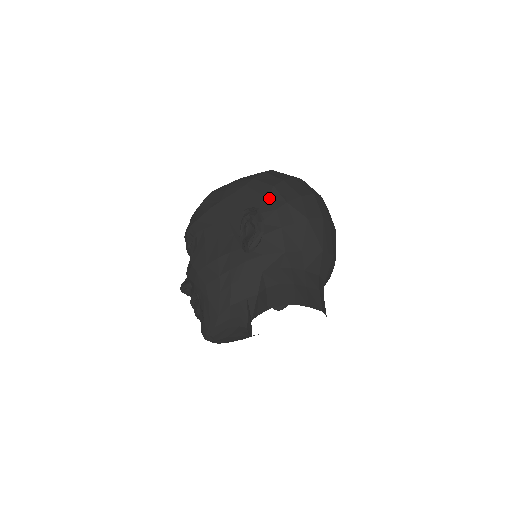
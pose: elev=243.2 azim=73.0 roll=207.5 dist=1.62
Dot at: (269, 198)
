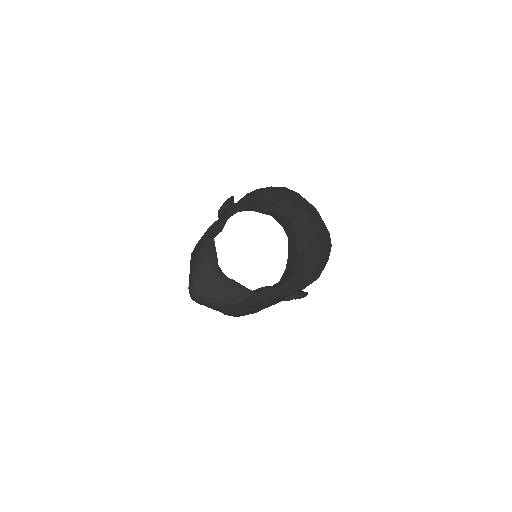
Dot at: occluded
